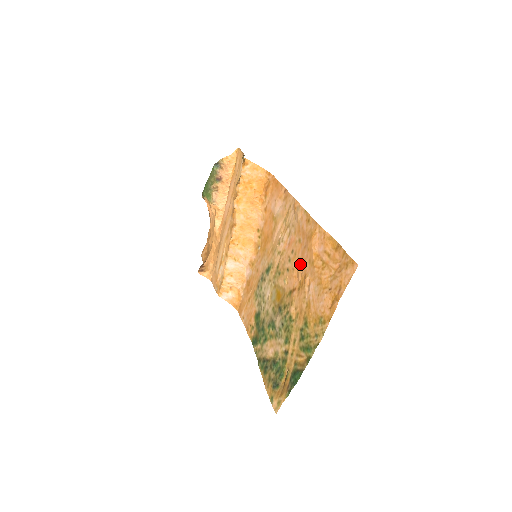
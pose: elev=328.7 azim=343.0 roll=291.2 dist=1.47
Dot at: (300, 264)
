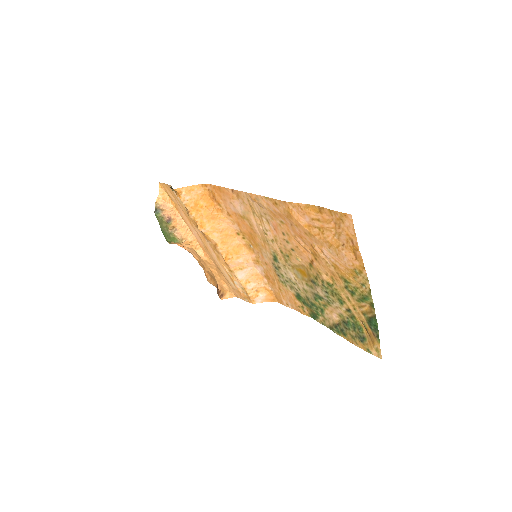
Dot at: (299, 240)
